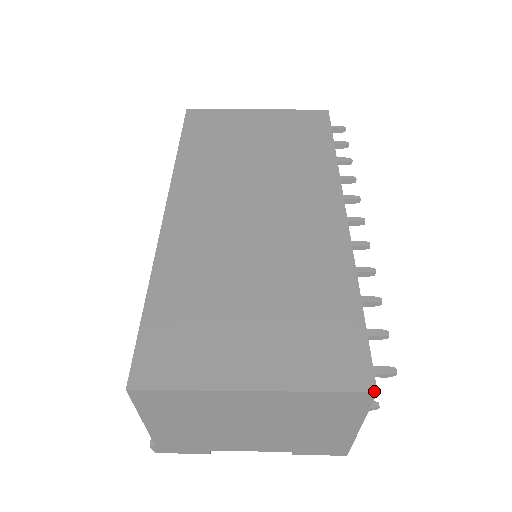
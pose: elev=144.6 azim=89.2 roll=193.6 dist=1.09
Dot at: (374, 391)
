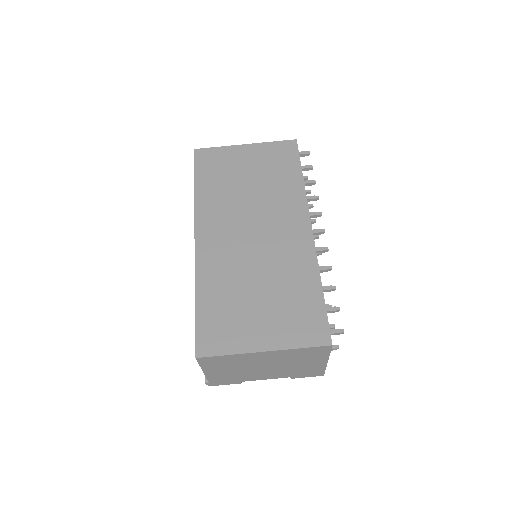
Dot at: (331, 345)
